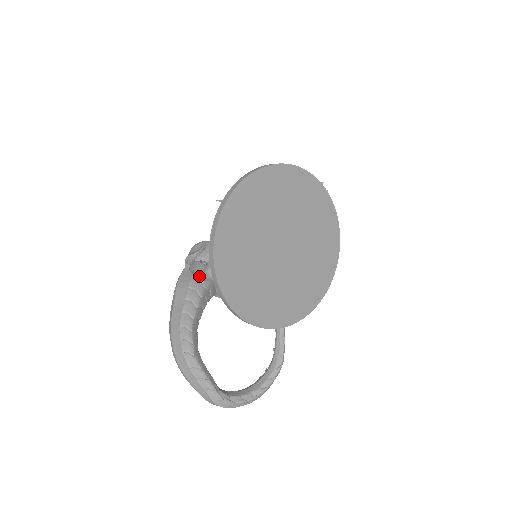
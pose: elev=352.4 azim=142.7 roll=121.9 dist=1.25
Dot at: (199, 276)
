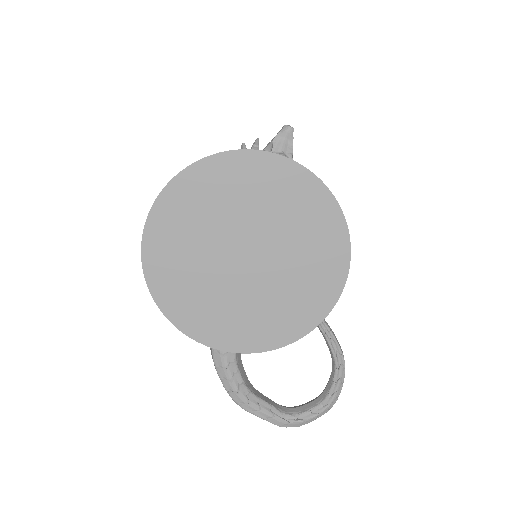
Dot at: occluded
